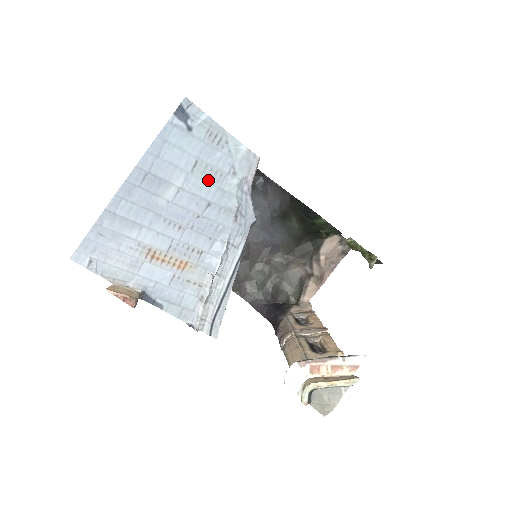
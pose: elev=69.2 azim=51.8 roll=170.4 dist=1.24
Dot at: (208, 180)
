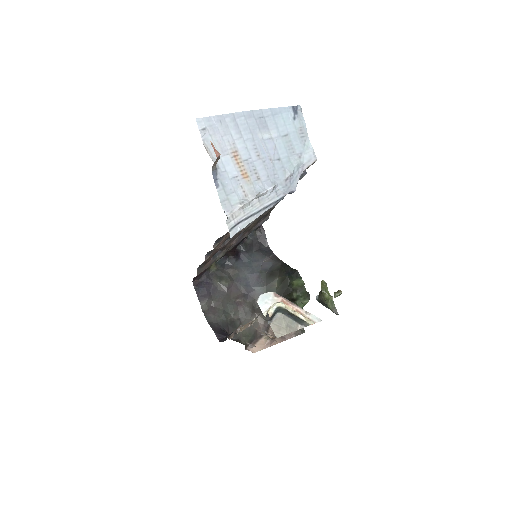
Dot at: (286, 148)
